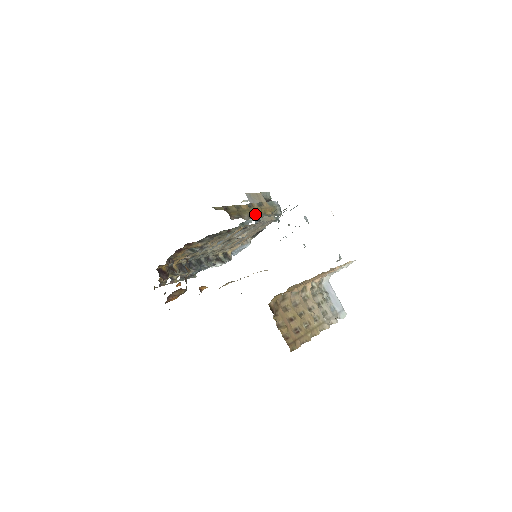
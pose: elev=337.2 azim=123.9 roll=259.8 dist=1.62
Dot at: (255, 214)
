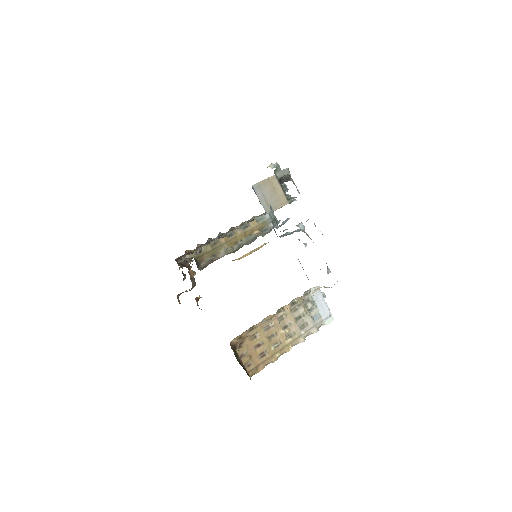
Dot at: (237, 241)
